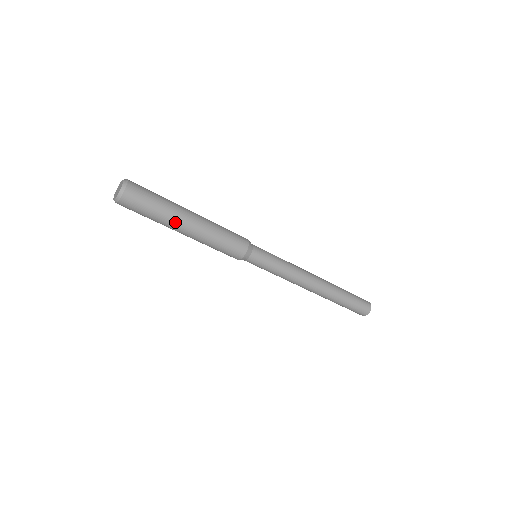
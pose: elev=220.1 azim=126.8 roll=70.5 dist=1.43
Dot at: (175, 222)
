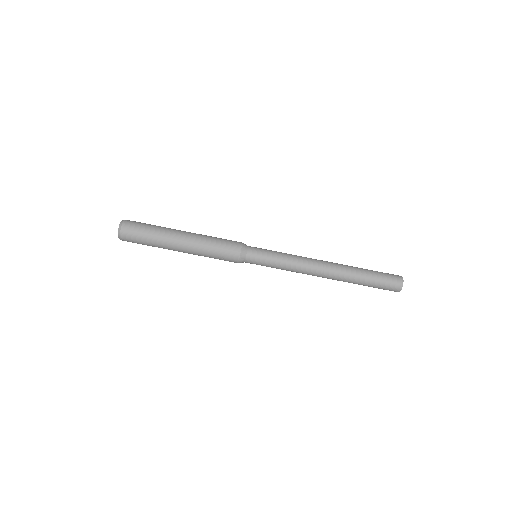
Dot at: (171, 231)
